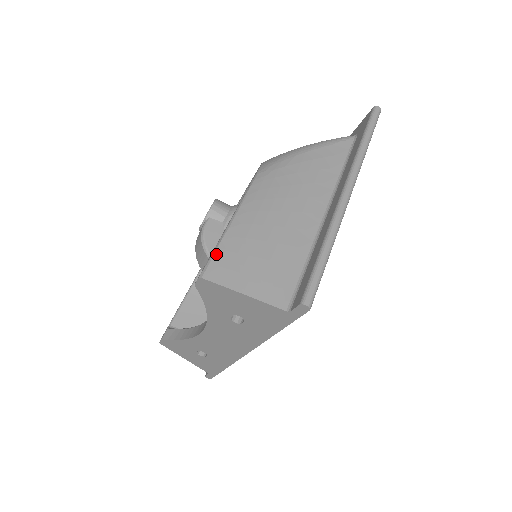
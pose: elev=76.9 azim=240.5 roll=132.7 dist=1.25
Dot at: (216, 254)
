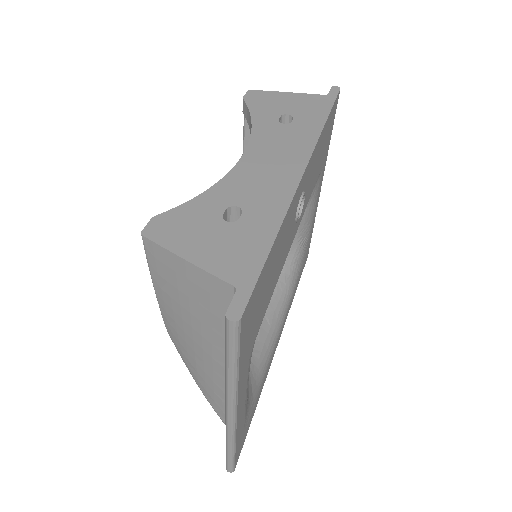
Dot at: occluded
